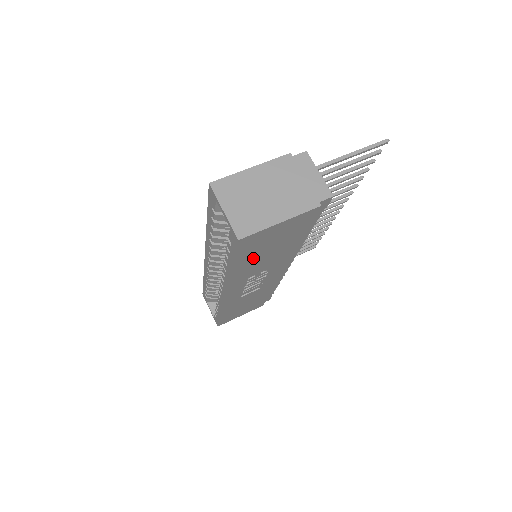
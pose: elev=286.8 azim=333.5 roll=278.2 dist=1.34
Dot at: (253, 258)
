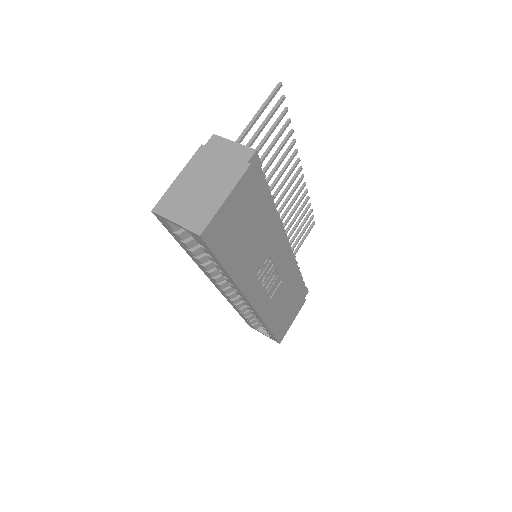
Dot at: (237, 250)
